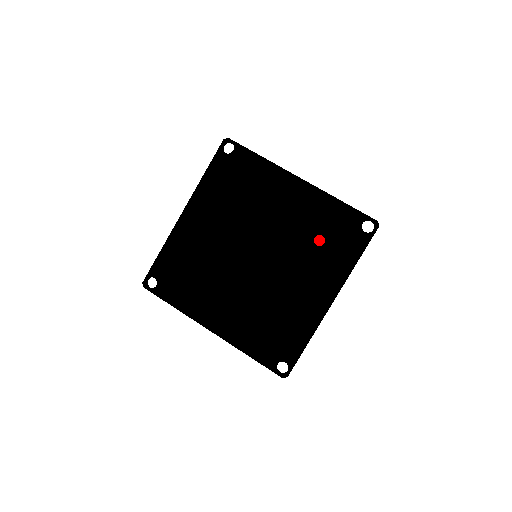
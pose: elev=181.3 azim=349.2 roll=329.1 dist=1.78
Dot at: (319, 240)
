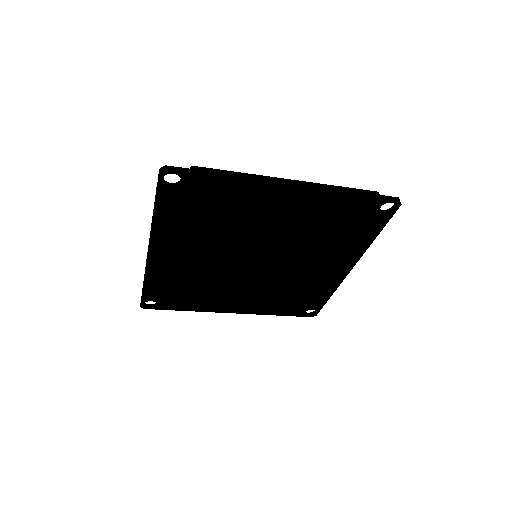
Dot at: (328, 229)
